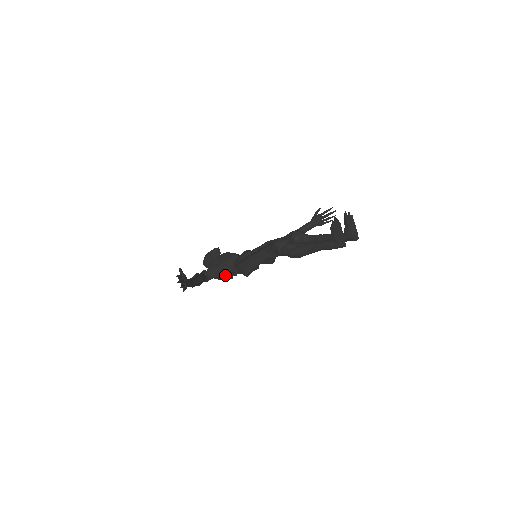
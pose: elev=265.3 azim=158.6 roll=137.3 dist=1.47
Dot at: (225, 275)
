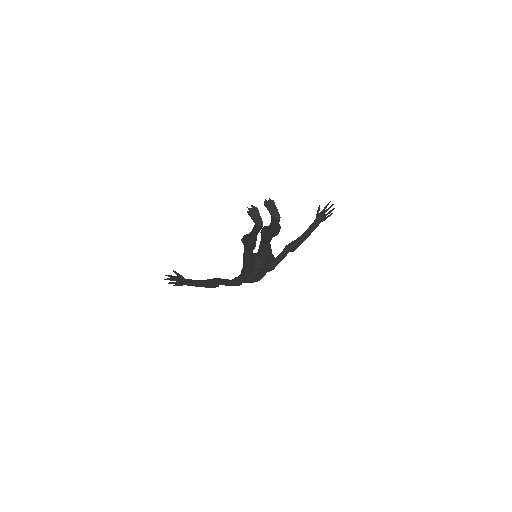
Dot at: (249, 278)
